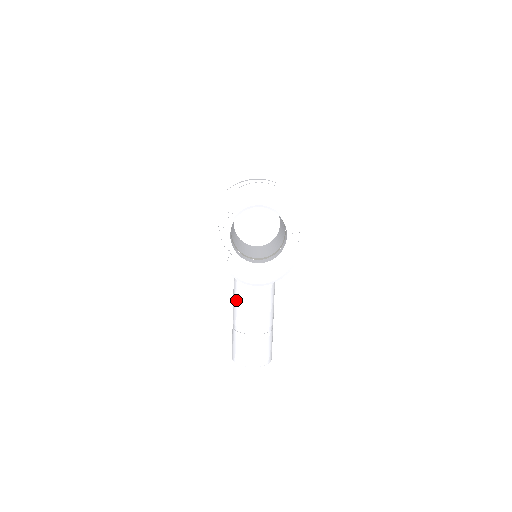
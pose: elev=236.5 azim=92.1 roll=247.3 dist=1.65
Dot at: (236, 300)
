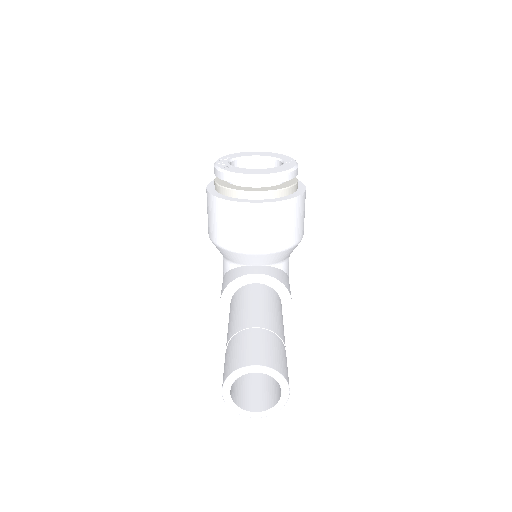
Dot at: (232, 317)
